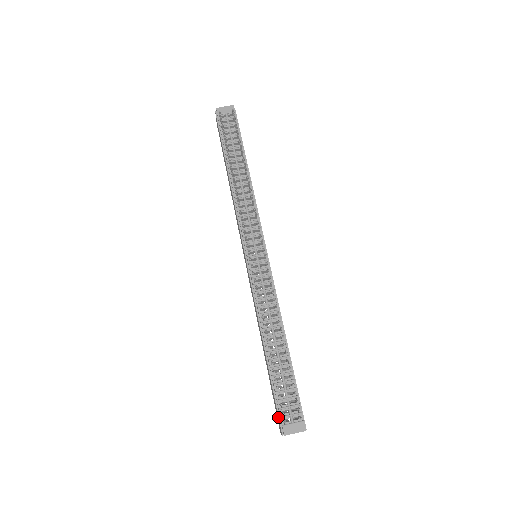
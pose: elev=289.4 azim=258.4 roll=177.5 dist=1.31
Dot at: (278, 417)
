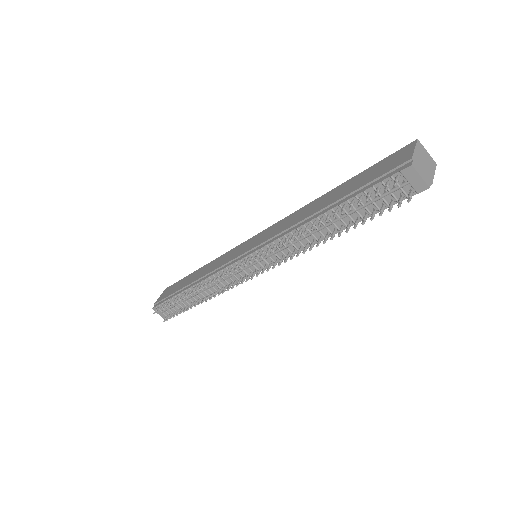
Dot at: (160, 300)
